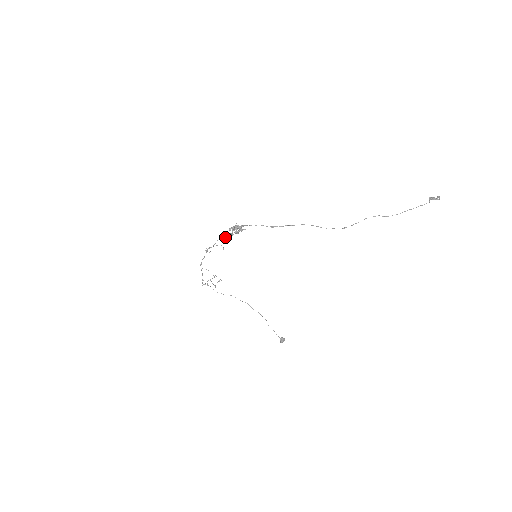
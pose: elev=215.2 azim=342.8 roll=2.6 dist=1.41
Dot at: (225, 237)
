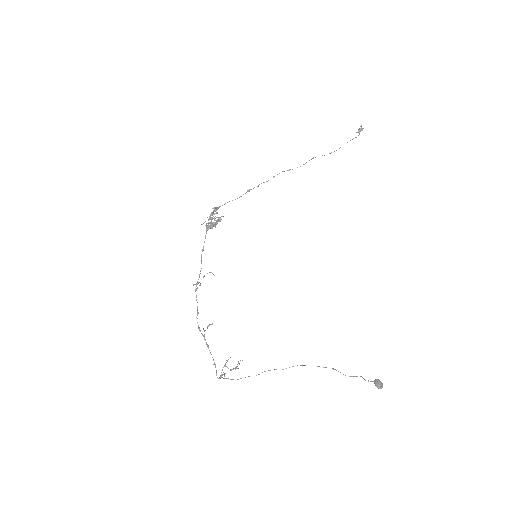
Dot at: (206, 229)
